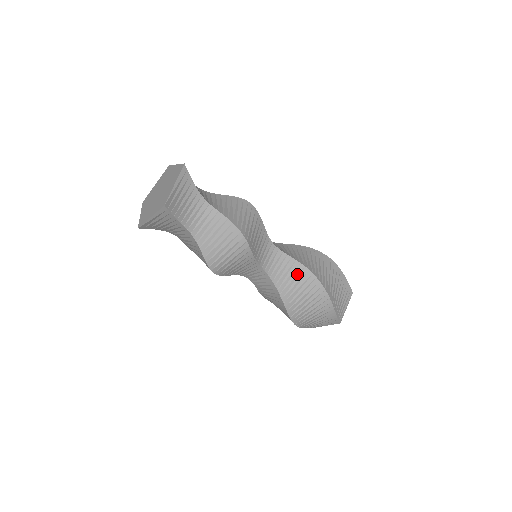
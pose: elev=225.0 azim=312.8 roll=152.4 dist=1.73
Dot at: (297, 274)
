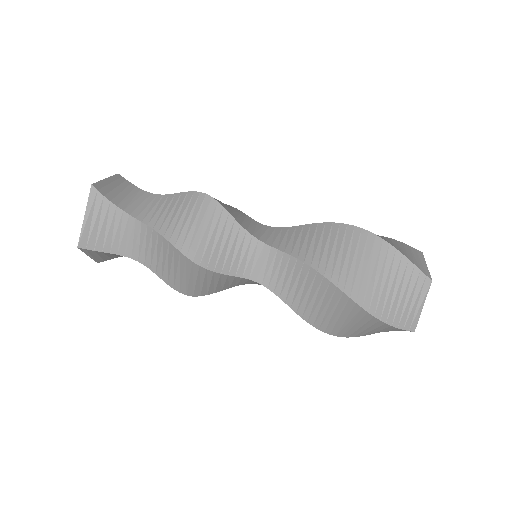
Dot at: (313, 234)
